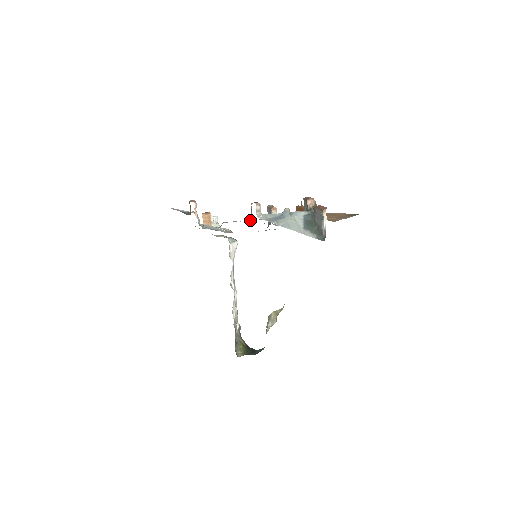
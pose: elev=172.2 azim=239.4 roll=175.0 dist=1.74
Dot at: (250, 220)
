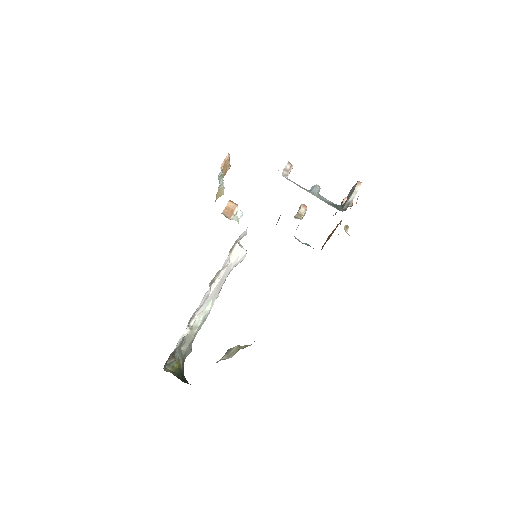
Dot at: occluded
